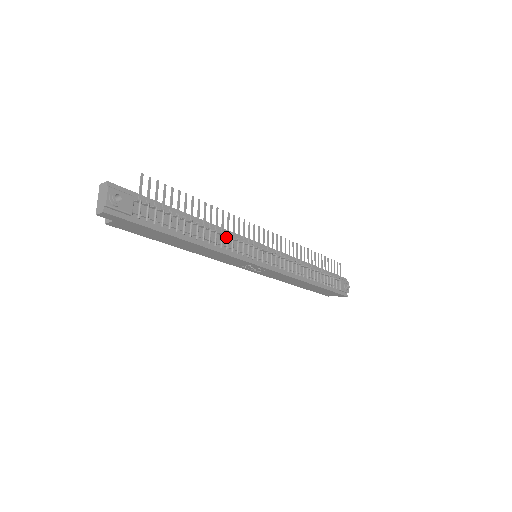
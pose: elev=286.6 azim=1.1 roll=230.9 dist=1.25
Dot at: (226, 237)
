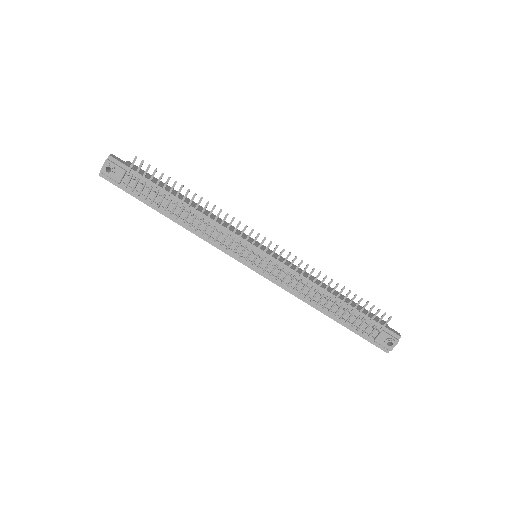
Dot at: (213, 228)
